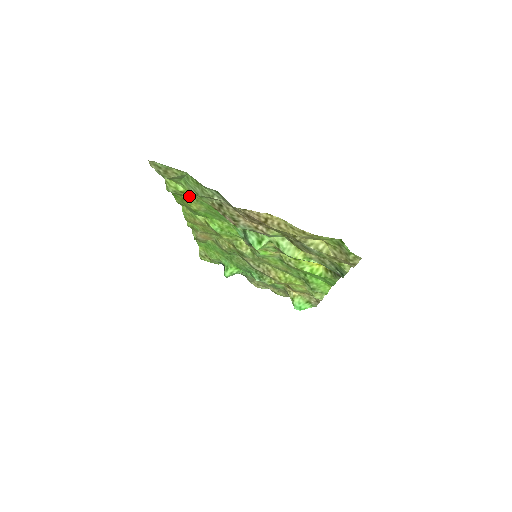
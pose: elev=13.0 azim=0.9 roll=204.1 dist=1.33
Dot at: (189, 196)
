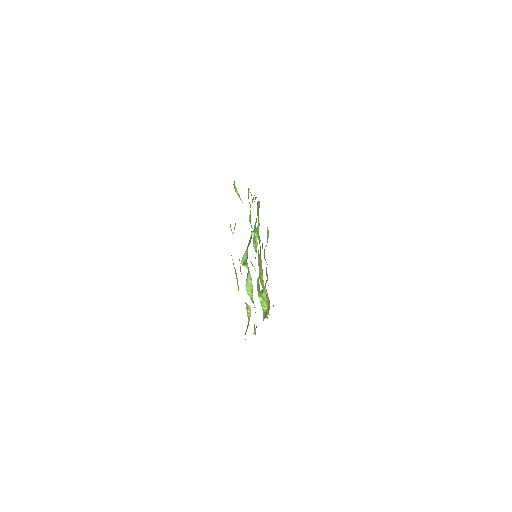
Dot at: occluded
